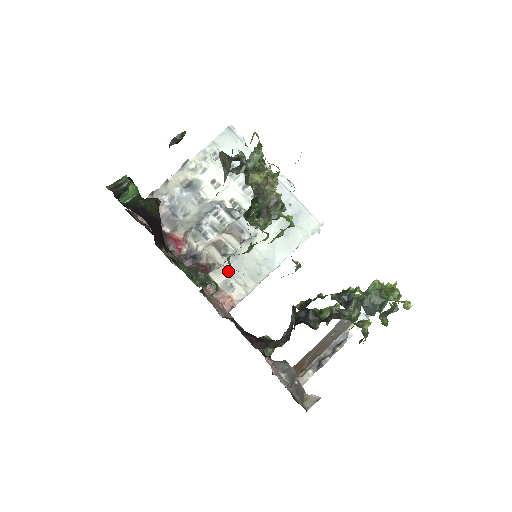
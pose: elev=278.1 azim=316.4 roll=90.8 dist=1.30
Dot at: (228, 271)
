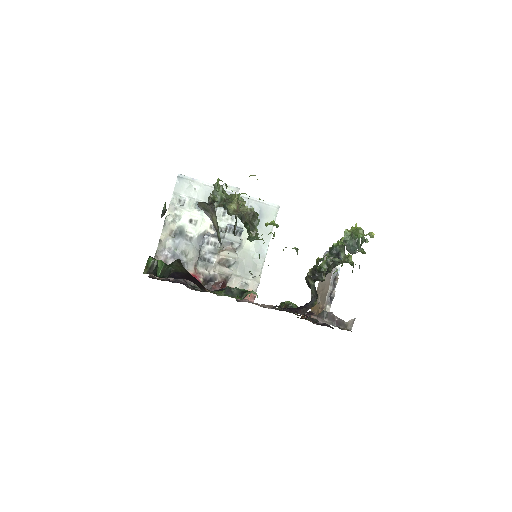
Dot at: (238, 275)
